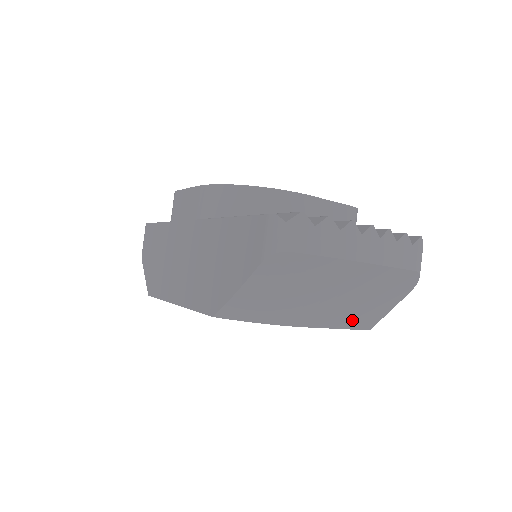
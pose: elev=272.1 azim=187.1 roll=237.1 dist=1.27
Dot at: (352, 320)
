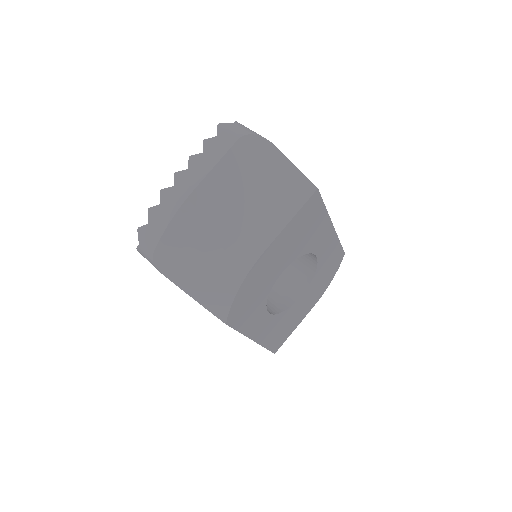
Dot at: (283, 207)
